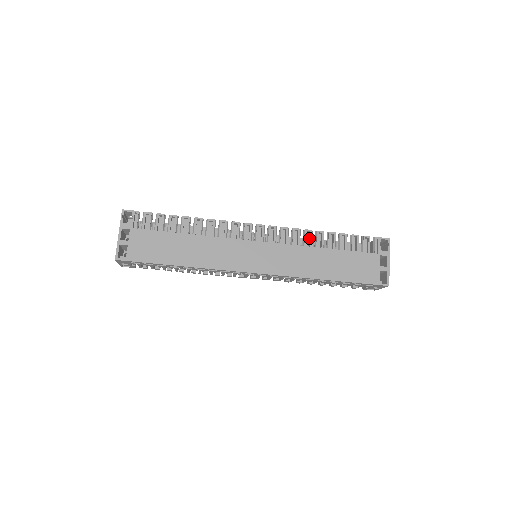
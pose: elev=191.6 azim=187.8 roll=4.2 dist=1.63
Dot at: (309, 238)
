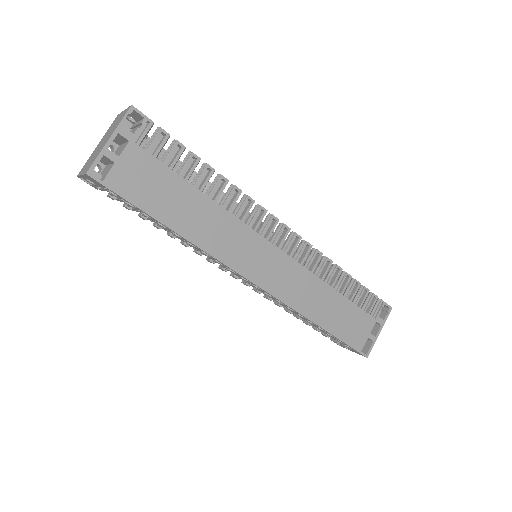
Dot at: (325, 269)
